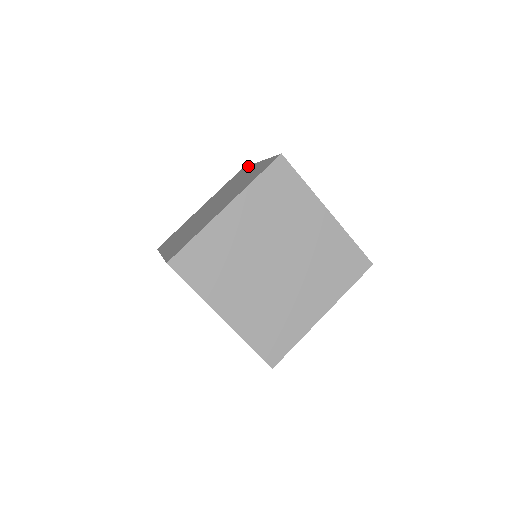
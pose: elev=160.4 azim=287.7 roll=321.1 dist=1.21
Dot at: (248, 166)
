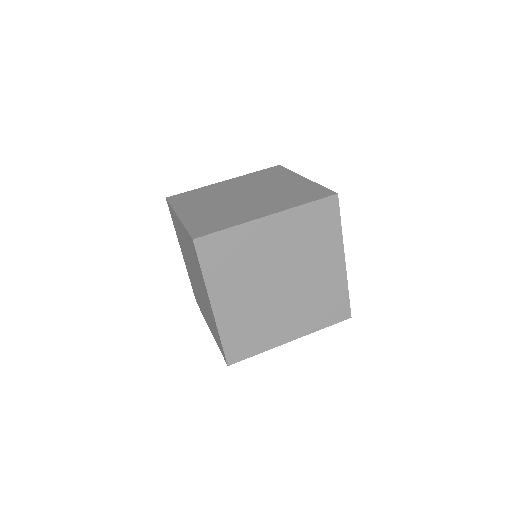
Dot at: occluded
